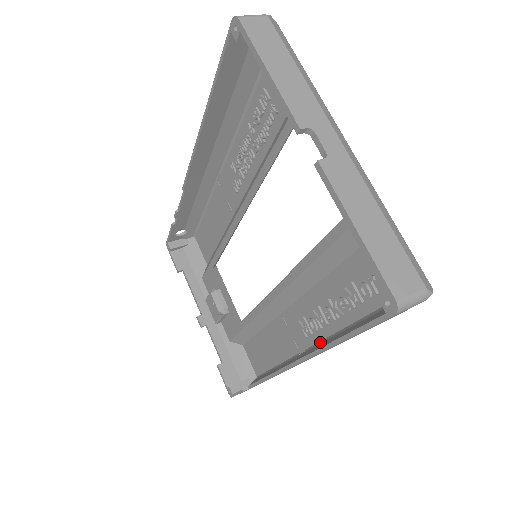
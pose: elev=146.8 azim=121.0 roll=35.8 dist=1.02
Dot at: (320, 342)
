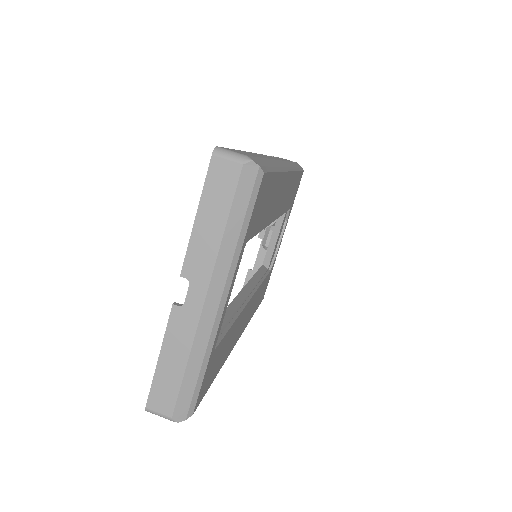
Dot at: occluded
